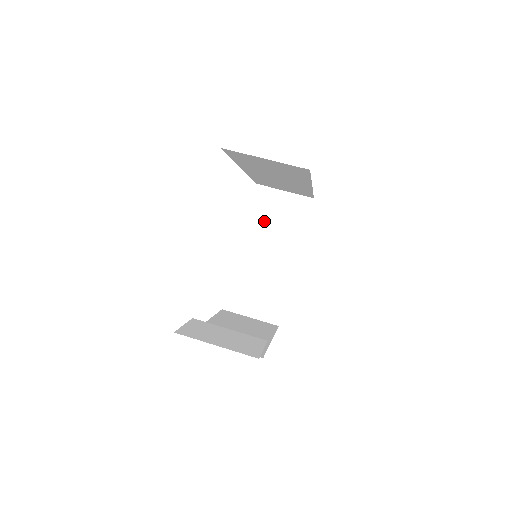
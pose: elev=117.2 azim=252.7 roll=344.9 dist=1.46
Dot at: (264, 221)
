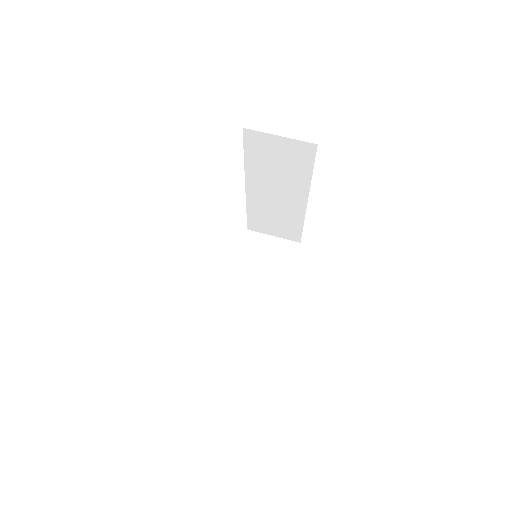
Dot at: (254, 260)
